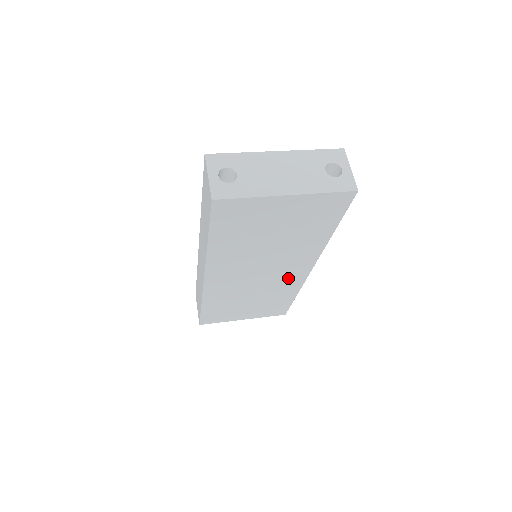
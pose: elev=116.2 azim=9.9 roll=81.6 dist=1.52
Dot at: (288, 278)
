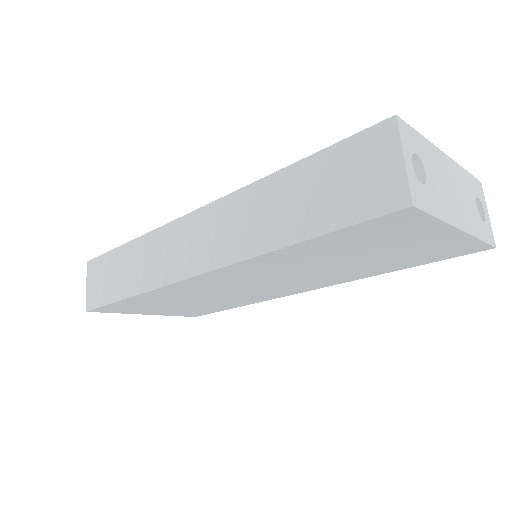
Dot at: (271, 293)
